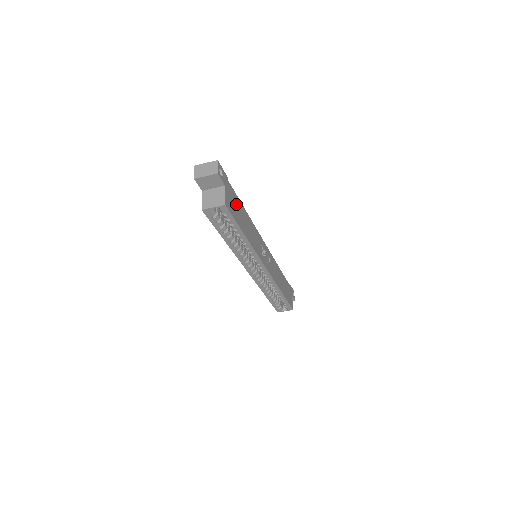
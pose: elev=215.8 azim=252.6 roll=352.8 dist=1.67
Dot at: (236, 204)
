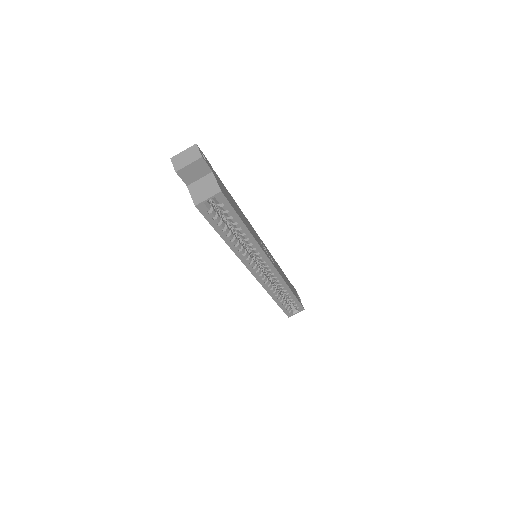
Dot at: (227, 194)
